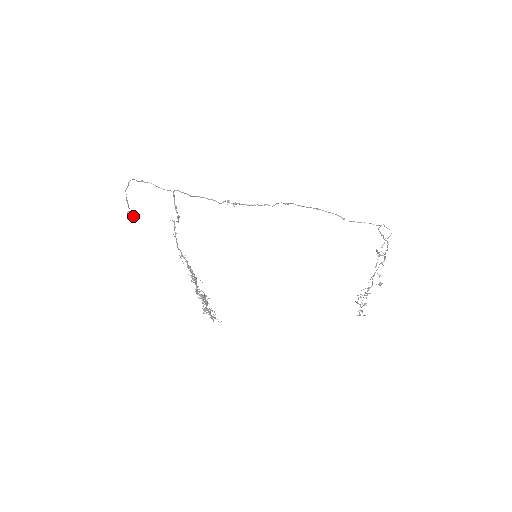
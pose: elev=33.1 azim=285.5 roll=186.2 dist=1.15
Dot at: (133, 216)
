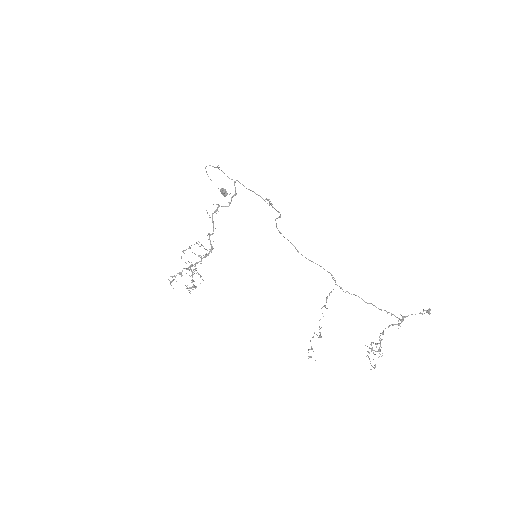
Dot at: (223, 193)
